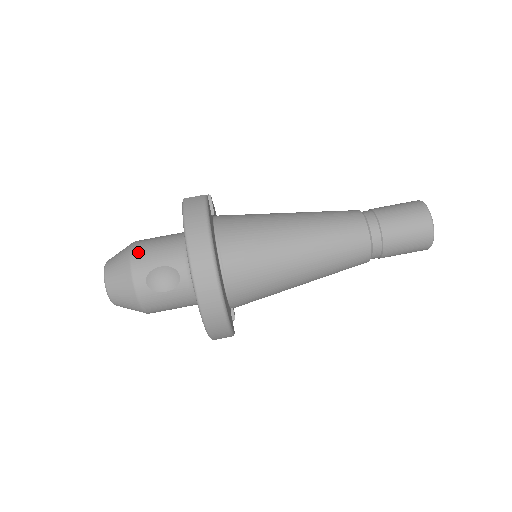
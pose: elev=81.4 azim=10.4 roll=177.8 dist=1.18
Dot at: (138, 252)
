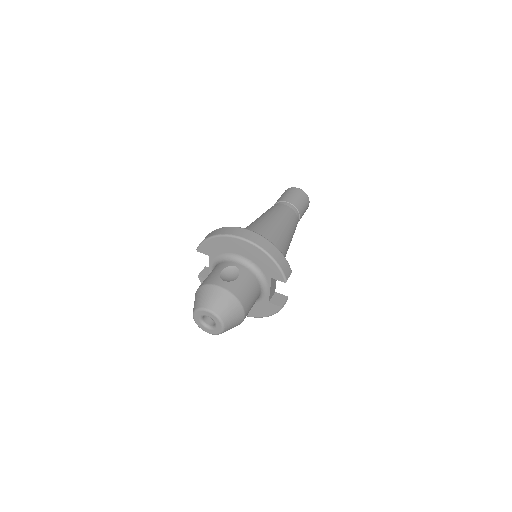
Dot at: (203, 282)
